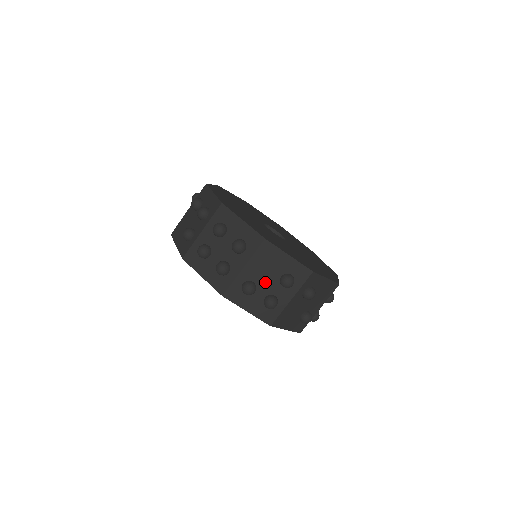
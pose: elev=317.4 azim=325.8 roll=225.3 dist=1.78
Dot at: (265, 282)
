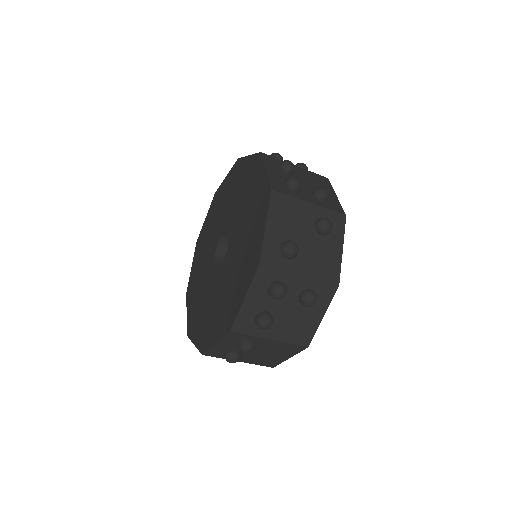
Dot at: (301, 181)
